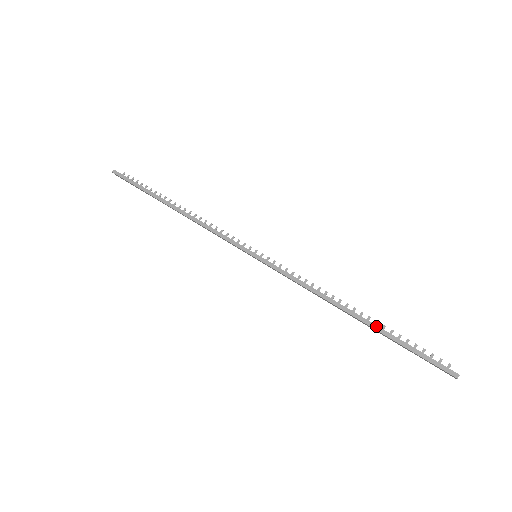
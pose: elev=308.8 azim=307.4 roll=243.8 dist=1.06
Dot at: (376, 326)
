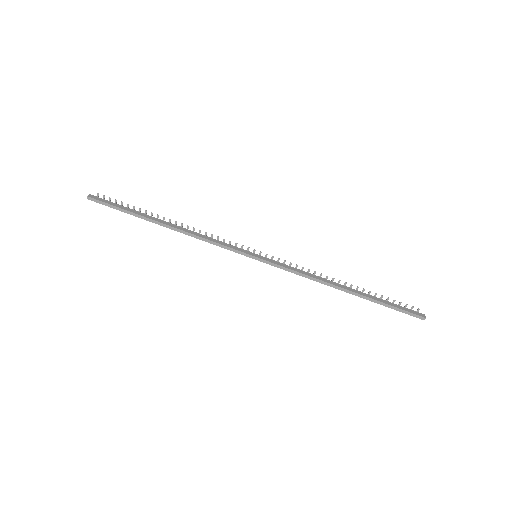
Dot at: (364, 297)
